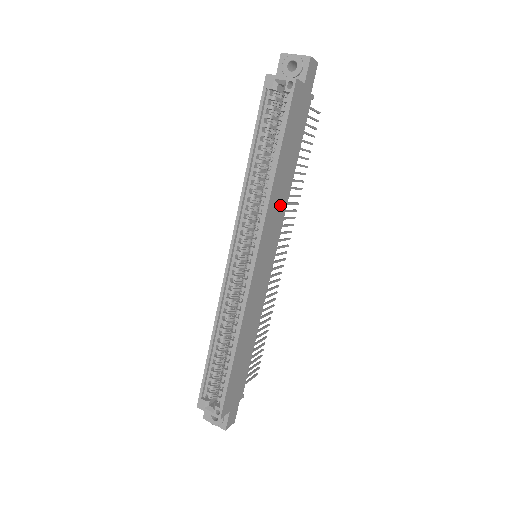
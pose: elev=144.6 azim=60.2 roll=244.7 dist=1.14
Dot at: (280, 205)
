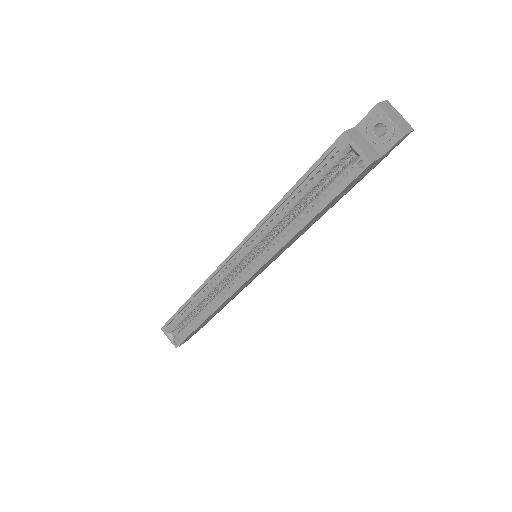
Dot at: (297, 237)
